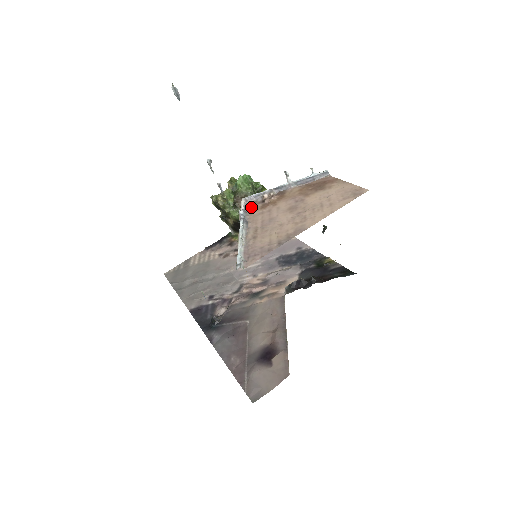
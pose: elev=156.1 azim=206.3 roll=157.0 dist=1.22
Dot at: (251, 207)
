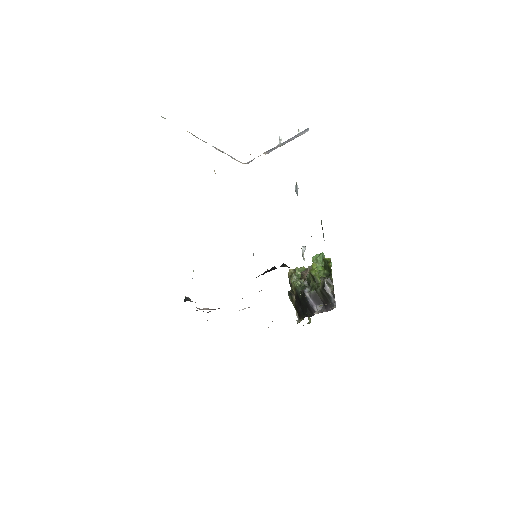
Dot at: occluded
